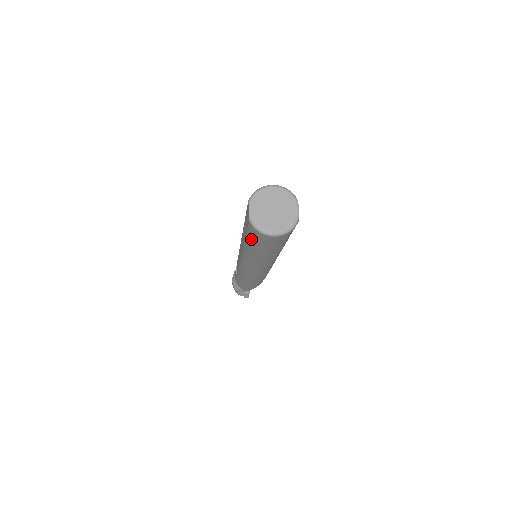
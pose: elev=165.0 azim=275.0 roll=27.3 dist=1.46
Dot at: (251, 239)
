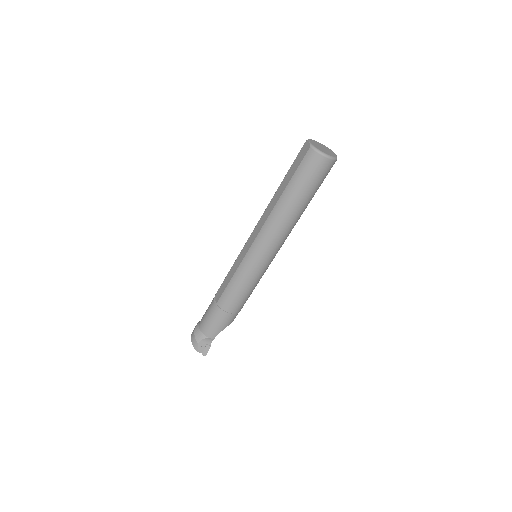
Dot at: (299, 175)
